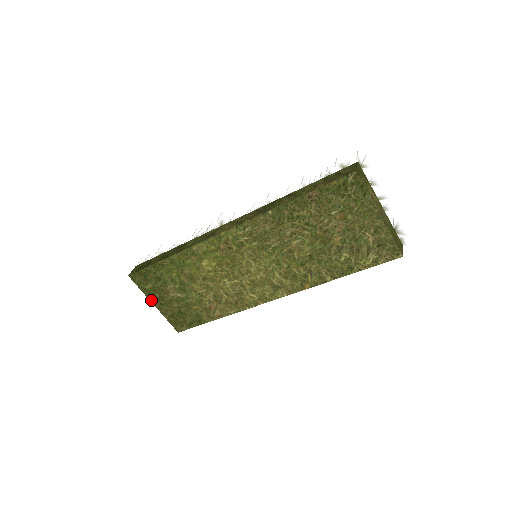
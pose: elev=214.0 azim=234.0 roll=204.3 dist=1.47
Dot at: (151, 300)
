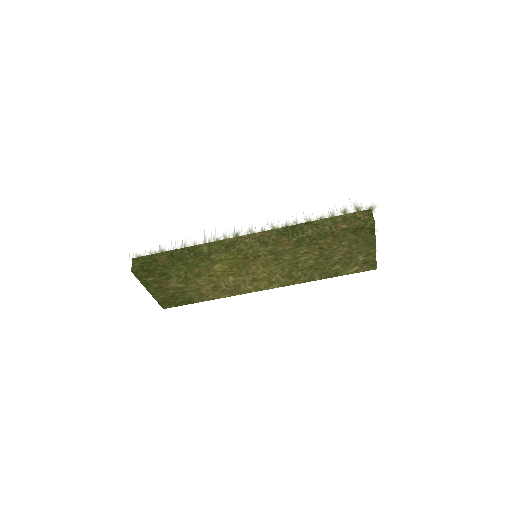
Dot at: (147, 288)
